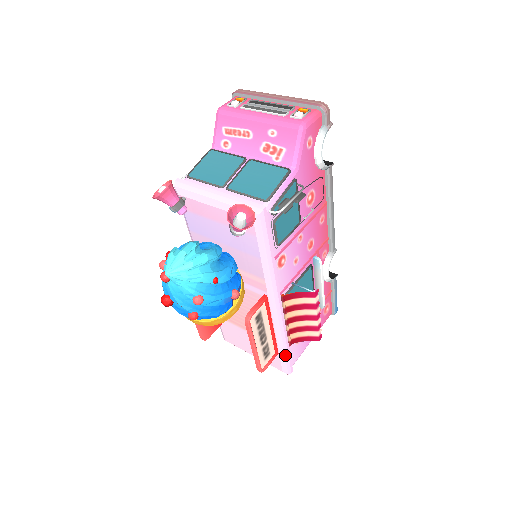
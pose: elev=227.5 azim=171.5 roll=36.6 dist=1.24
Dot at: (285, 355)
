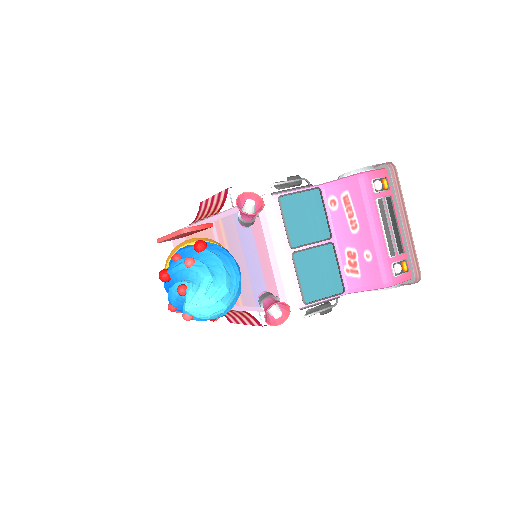
Dot at: occluded
